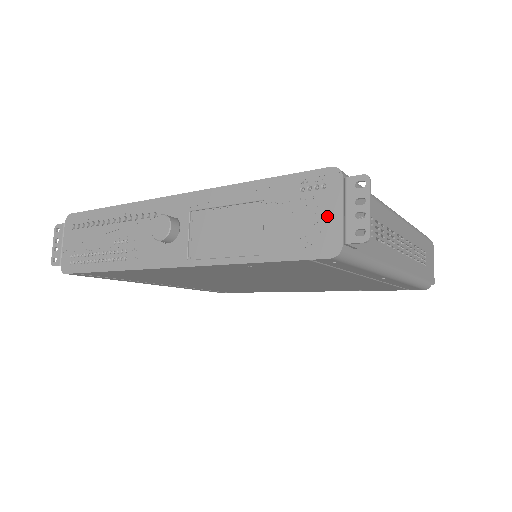
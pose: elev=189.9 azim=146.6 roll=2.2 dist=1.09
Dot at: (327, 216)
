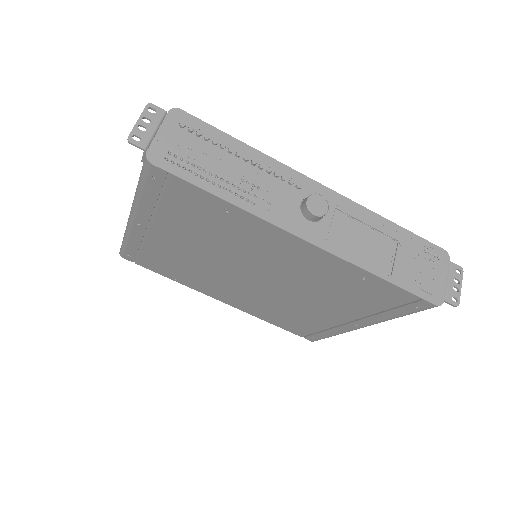
Dot at: (438, 278)
